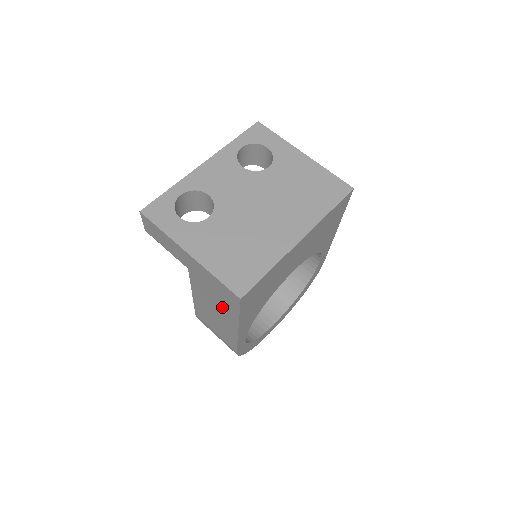
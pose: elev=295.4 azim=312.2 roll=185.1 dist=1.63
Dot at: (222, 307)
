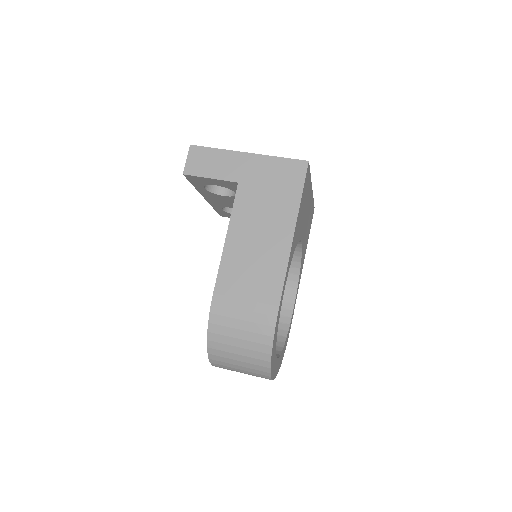
Dot at: (277, 208)
